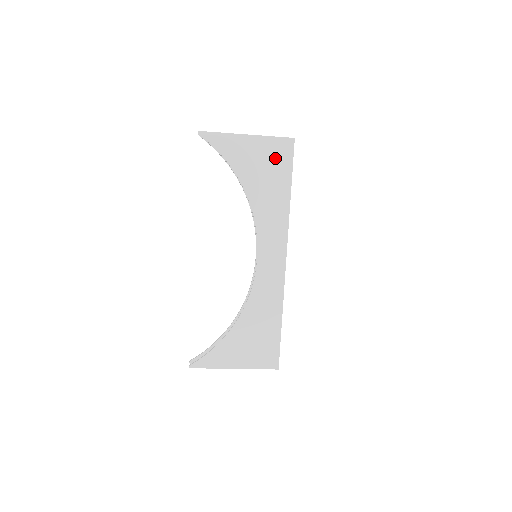
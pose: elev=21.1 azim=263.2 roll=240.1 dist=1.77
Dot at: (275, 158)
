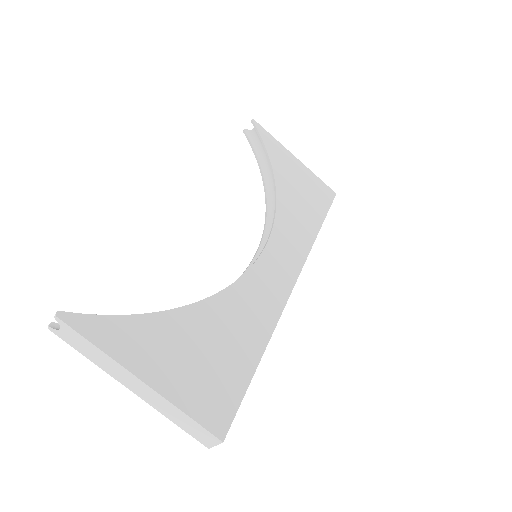
Dot at: (315, 191)
